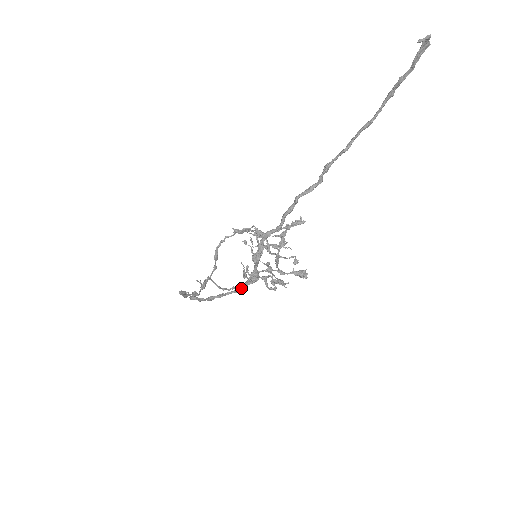
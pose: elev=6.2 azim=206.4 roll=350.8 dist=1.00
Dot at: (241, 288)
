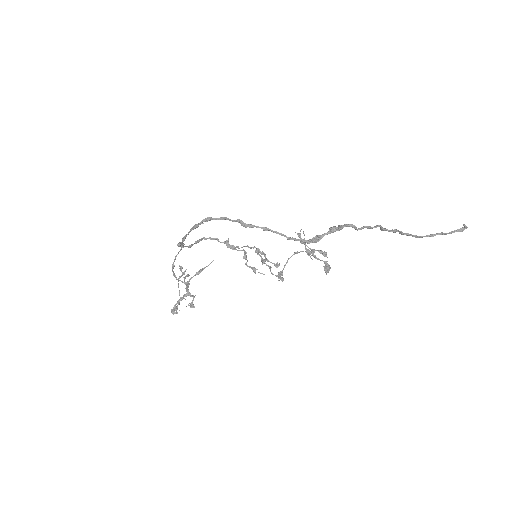
Dot at: (296, 239)
